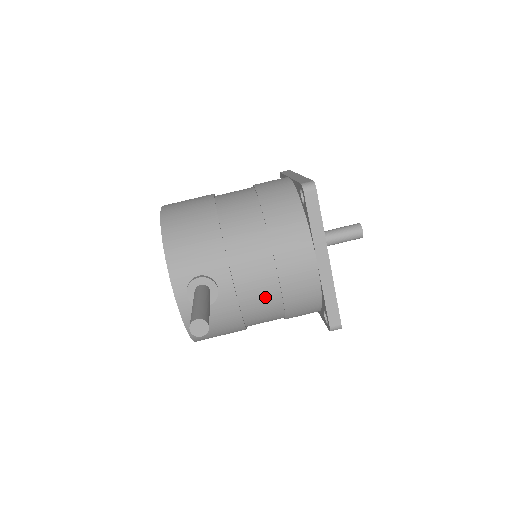
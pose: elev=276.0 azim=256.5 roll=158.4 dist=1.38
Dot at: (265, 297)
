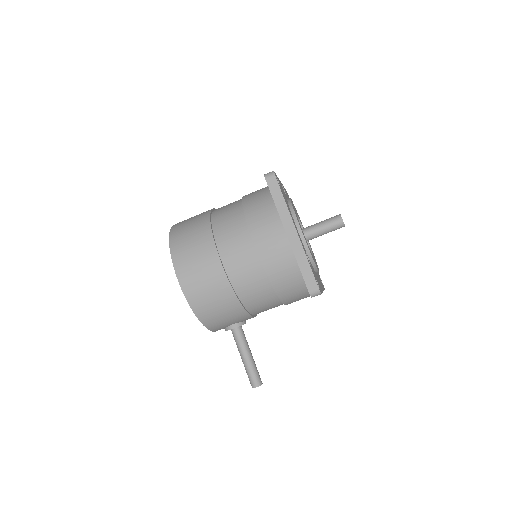
Dot at: occluded
